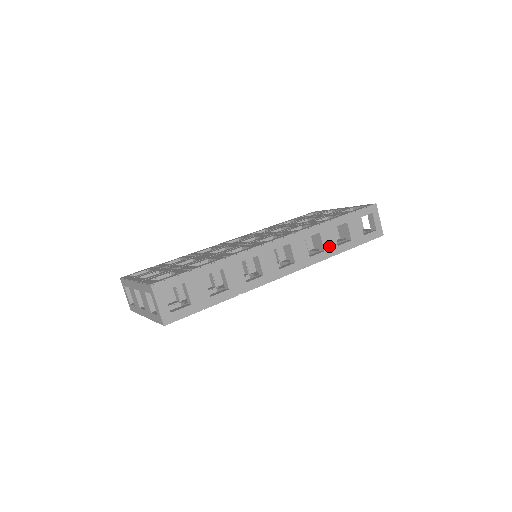
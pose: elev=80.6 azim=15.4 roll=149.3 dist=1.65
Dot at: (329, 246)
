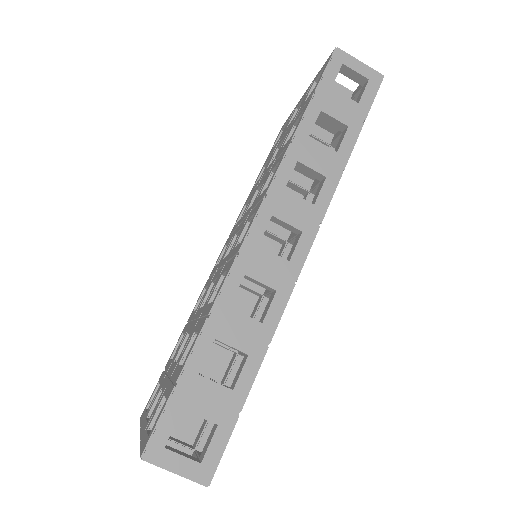
Dot at: (326, 164)
